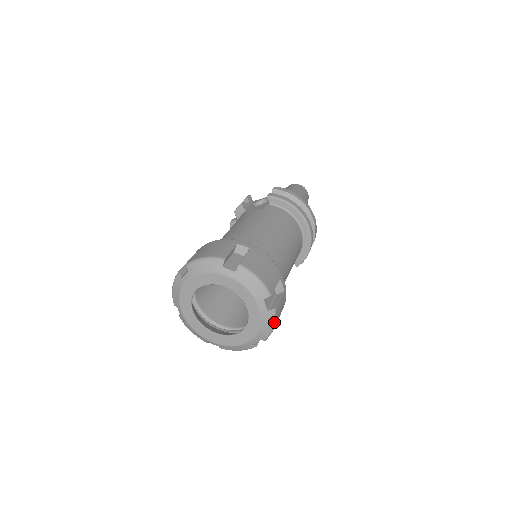
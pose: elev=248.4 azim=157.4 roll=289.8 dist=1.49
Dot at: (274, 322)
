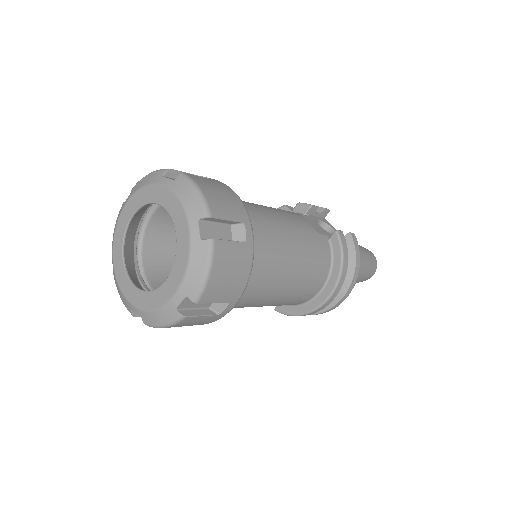
Dot at: (169, 324)
